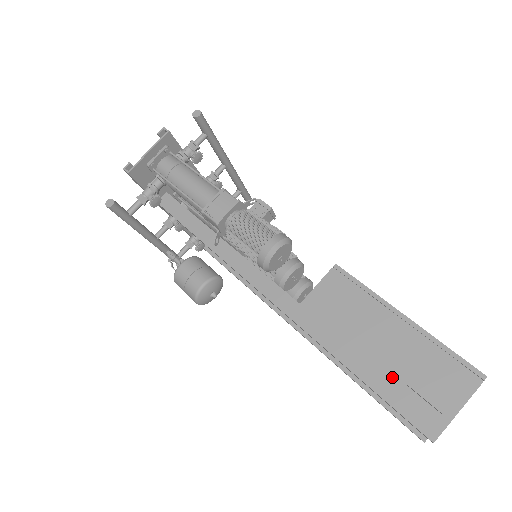
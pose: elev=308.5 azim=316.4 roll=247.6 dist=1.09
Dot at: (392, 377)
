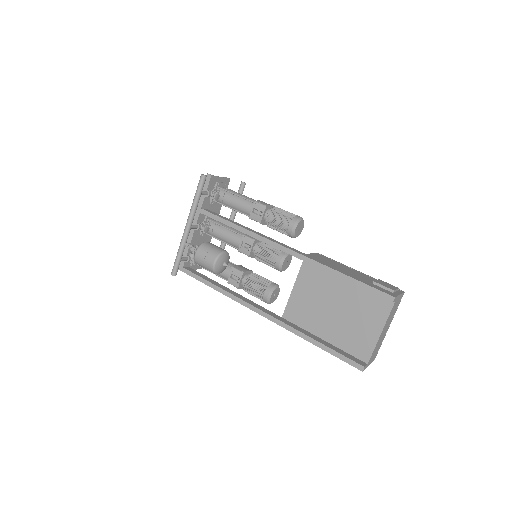
Dot at: (364, 280)
